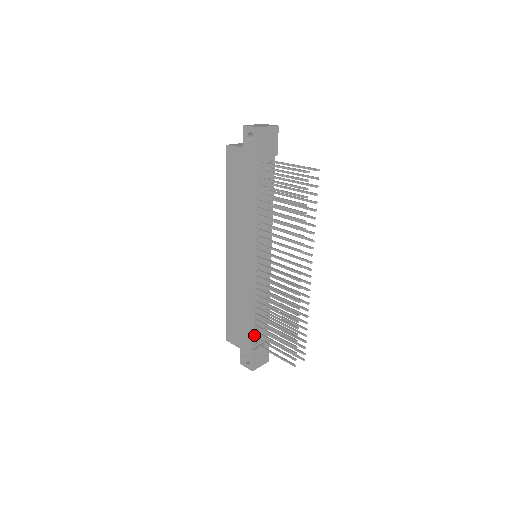
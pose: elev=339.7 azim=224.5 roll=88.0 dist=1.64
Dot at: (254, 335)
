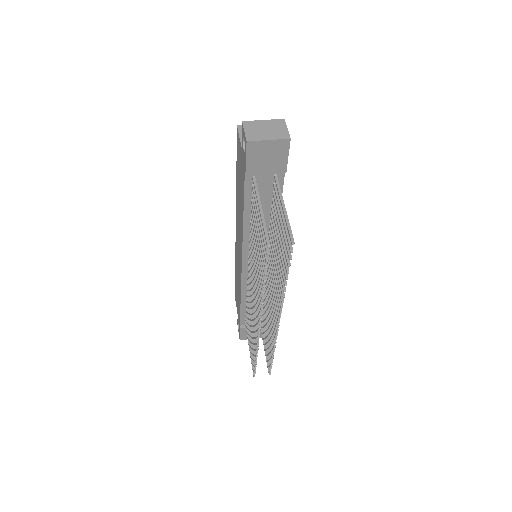
Dot at: (245, 317)
